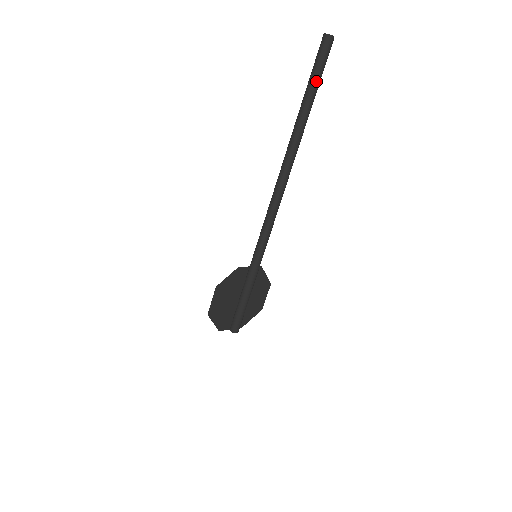
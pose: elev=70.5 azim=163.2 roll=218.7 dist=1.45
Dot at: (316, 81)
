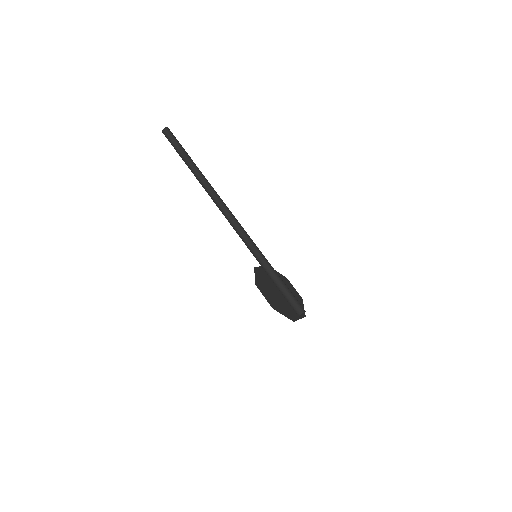
Dot at: (181, 148)
